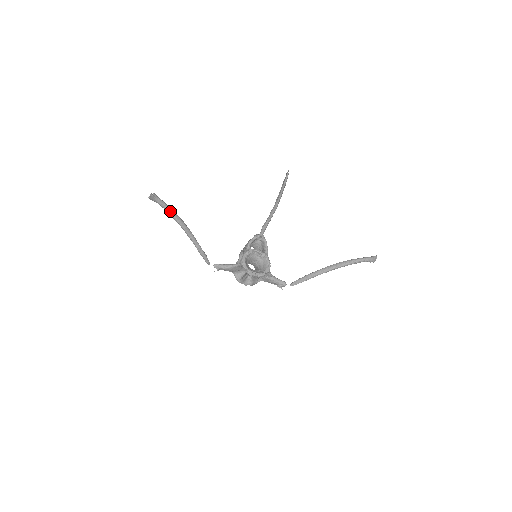
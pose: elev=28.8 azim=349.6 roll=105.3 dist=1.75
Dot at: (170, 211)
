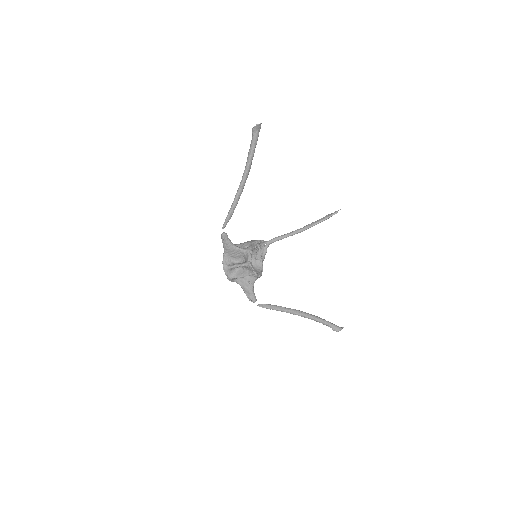
Dot at: (253, 152)
